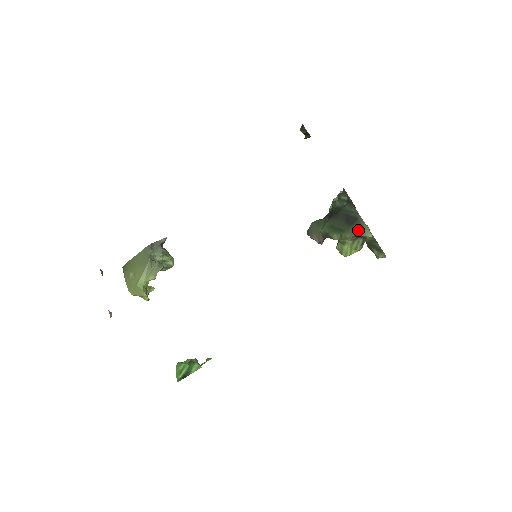
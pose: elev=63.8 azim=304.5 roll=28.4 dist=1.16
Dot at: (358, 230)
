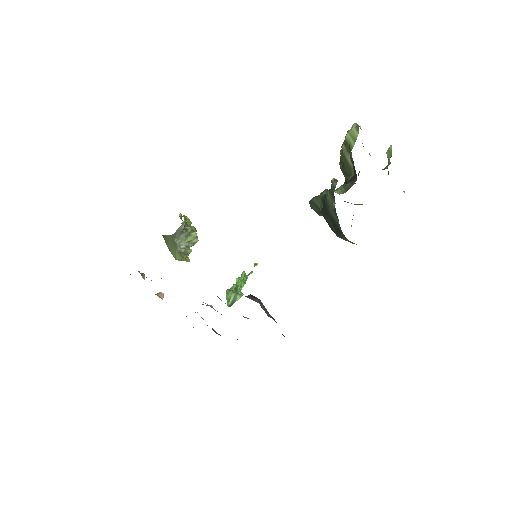
Dot at: (343, 239)
